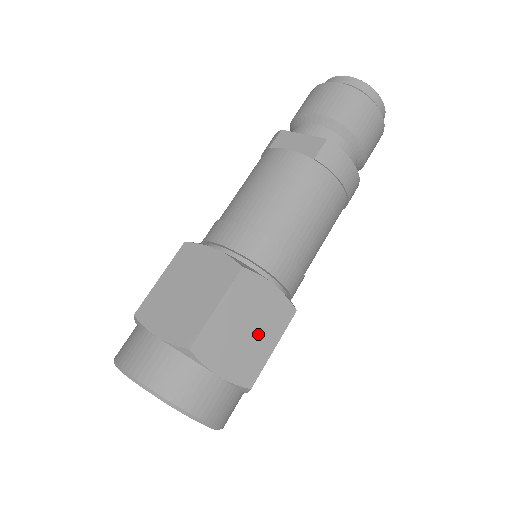
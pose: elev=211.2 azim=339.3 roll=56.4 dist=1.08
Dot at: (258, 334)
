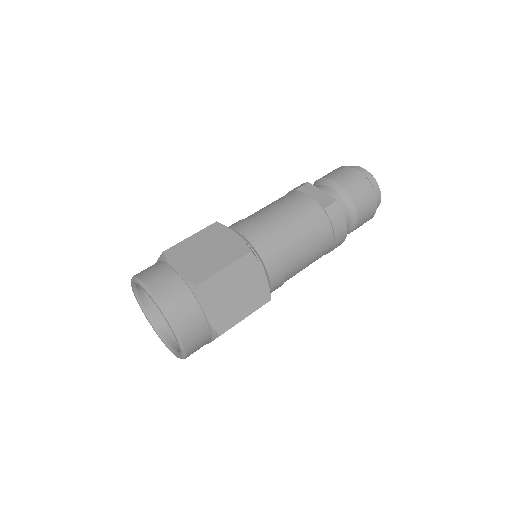
Dot at: (241, 301)
